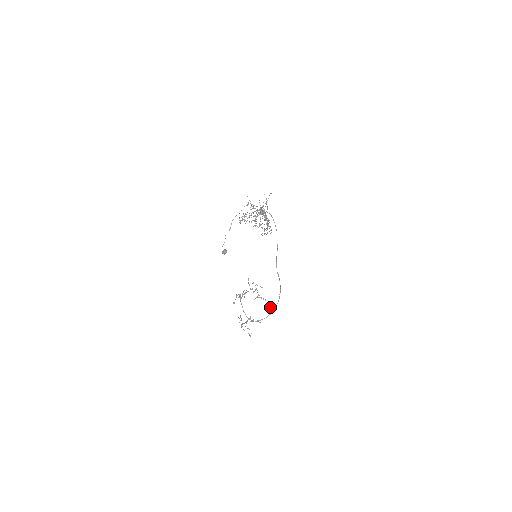
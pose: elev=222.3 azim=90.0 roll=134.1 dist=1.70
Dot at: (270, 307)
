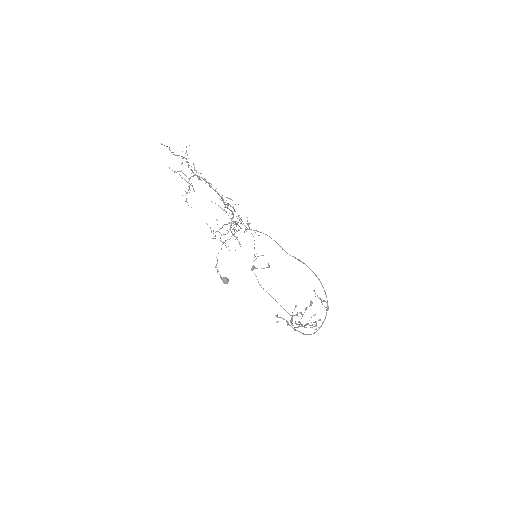
Dot at: occluded
